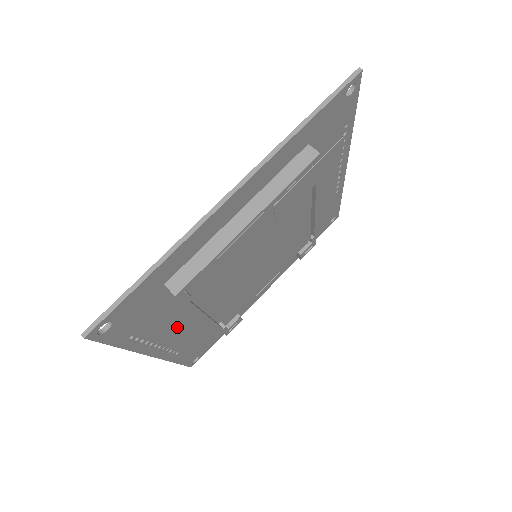
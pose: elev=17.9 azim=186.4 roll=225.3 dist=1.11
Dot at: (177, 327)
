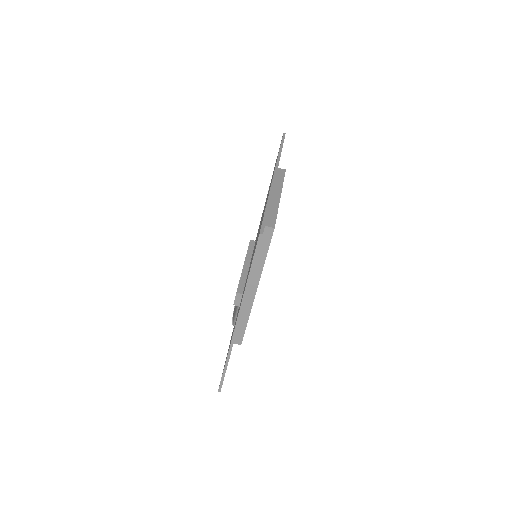
Dot at: occluded
